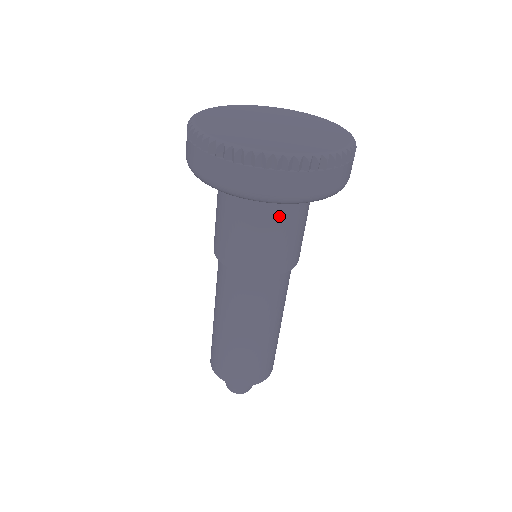
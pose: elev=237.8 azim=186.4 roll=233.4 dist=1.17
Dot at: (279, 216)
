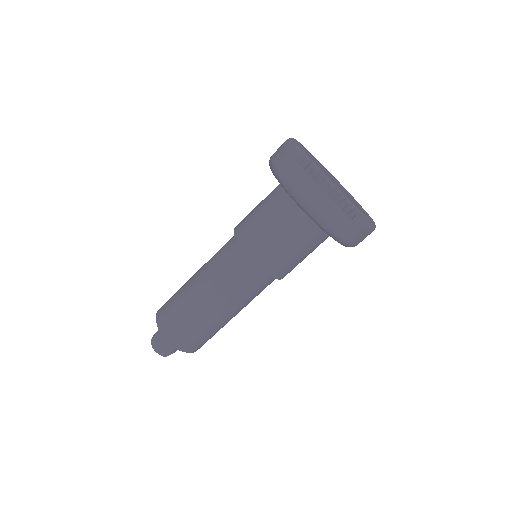
Dot at: (281, 212)
